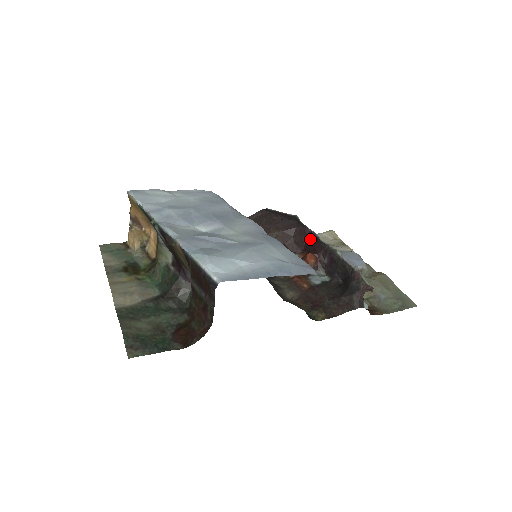
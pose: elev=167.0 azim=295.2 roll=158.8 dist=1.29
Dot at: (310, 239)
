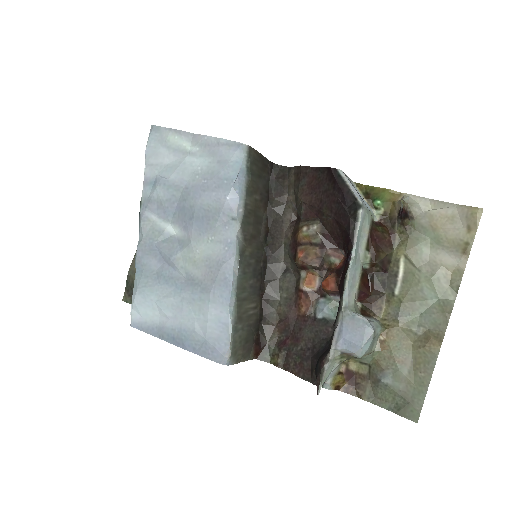
Dot at: occluded
